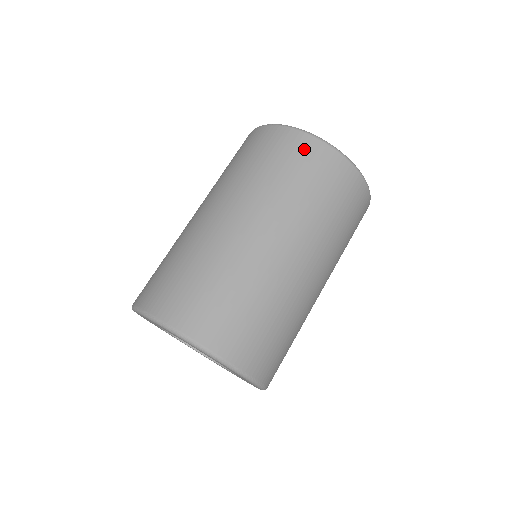
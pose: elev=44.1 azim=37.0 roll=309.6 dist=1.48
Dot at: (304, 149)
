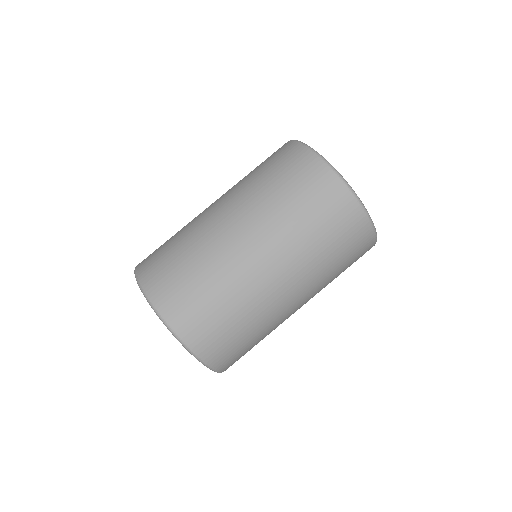
Dot at: (288, 153)
